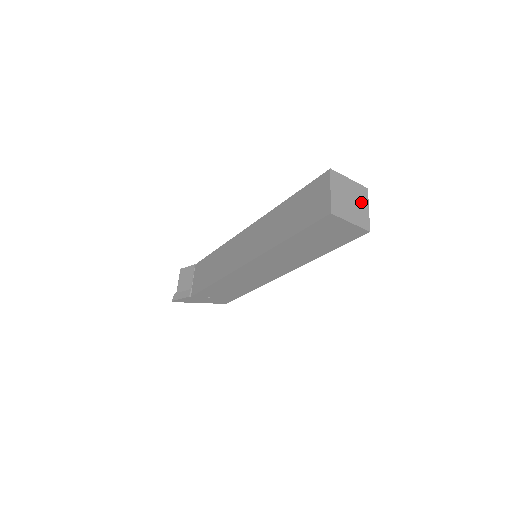
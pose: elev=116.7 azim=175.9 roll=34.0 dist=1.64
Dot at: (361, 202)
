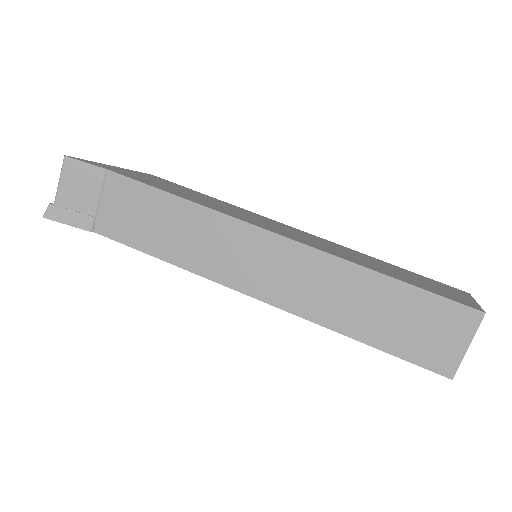
Dot at: occluded
